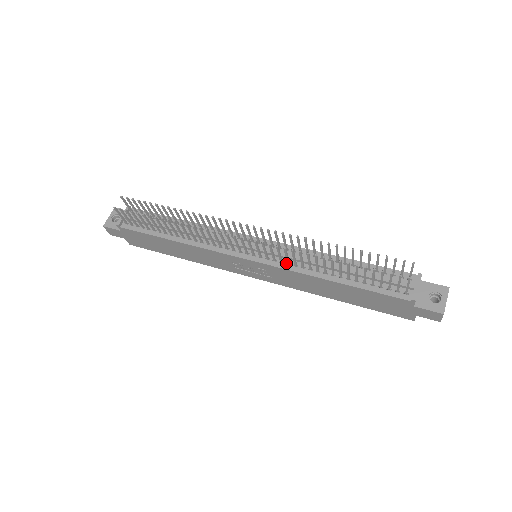
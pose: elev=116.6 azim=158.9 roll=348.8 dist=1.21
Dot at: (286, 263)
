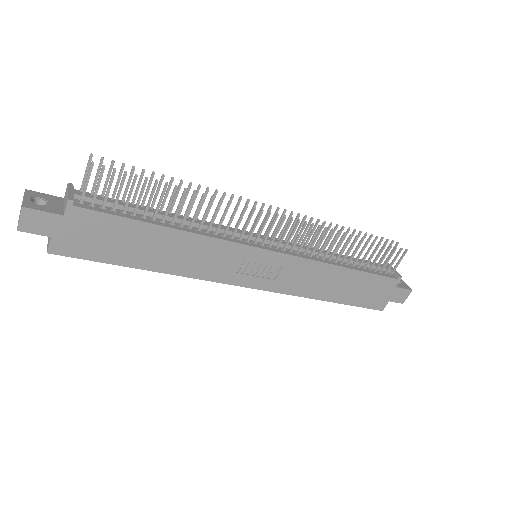
Dot at: (301, 254)
